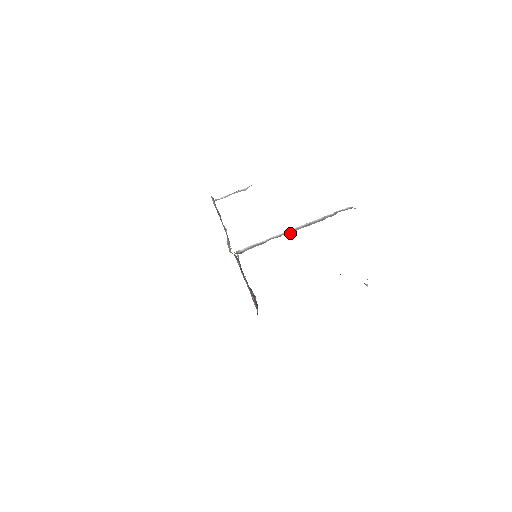
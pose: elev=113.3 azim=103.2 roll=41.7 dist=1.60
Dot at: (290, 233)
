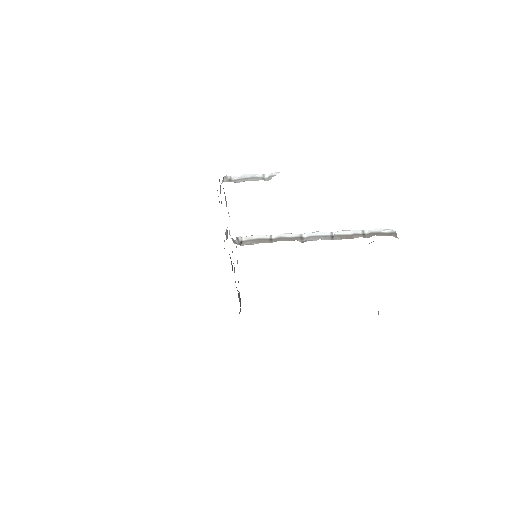
Dot at: (306, 241)
